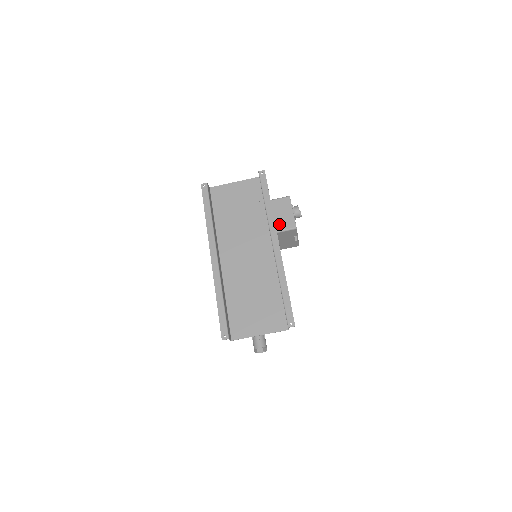
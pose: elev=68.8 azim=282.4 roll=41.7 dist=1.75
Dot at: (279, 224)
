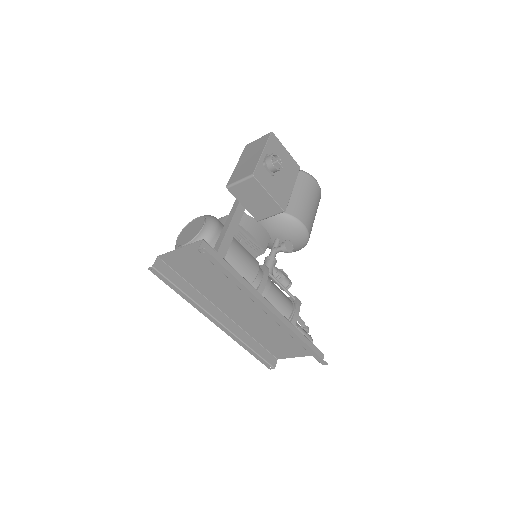
Dot at: (261, 212)
